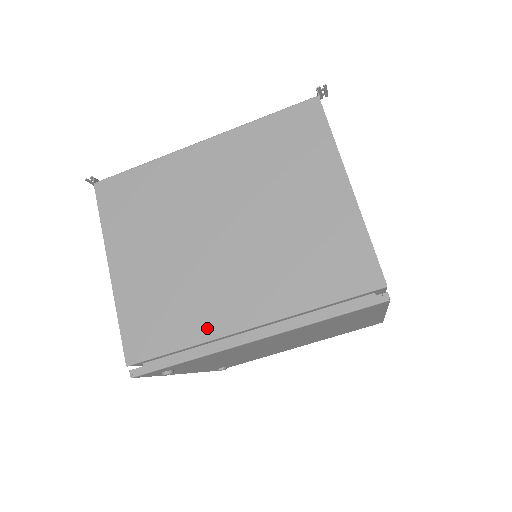
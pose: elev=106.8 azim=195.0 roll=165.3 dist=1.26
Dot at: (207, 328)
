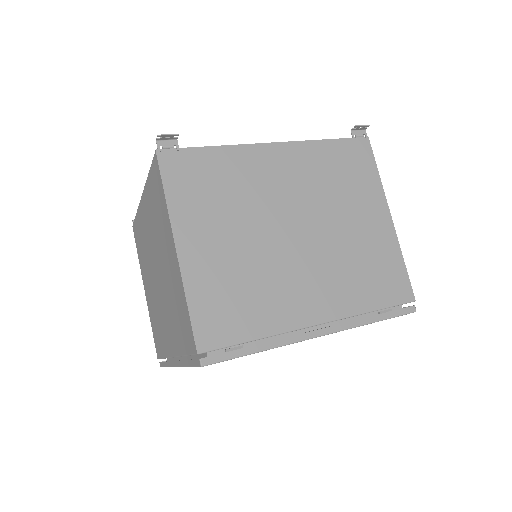
Dot at: (166, 348)
